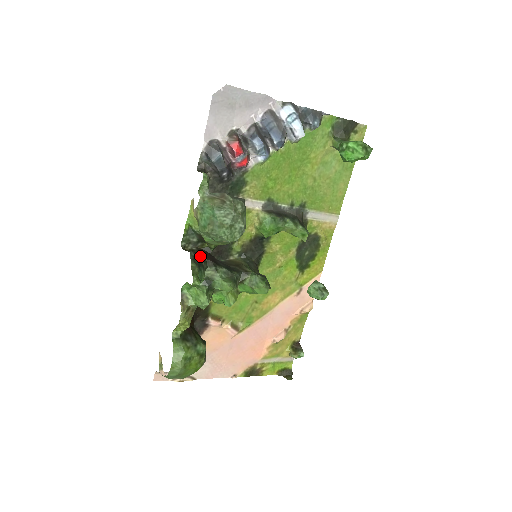
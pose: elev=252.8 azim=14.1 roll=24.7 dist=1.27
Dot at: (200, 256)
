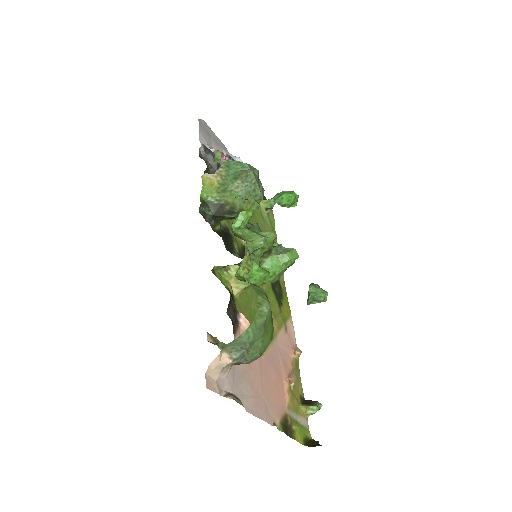
Dot at: occluded
